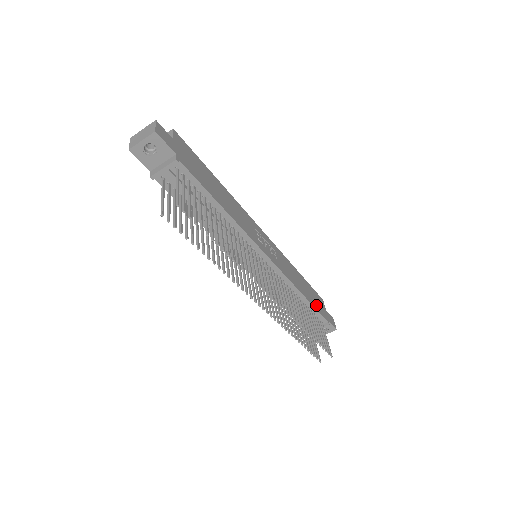
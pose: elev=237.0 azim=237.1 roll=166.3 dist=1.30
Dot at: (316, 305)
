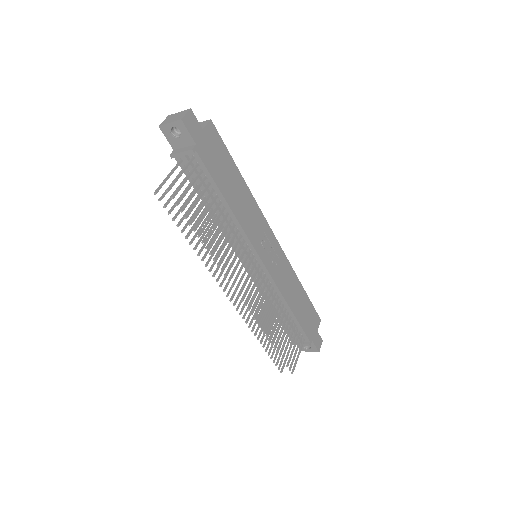
Dot at: (304, 322)
